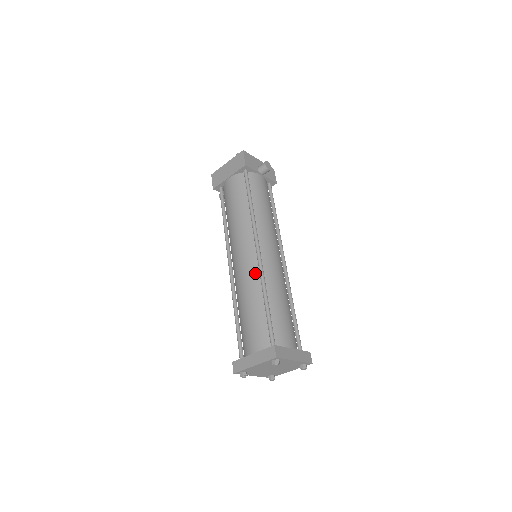
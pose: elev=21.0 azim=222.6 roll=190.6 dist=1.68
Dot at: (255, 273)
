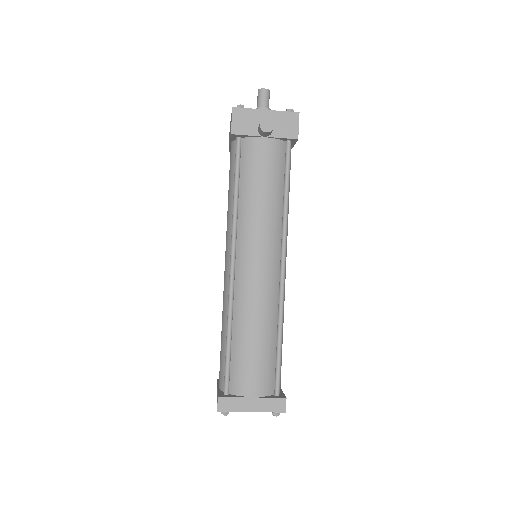
Dot at: (228, 294)
